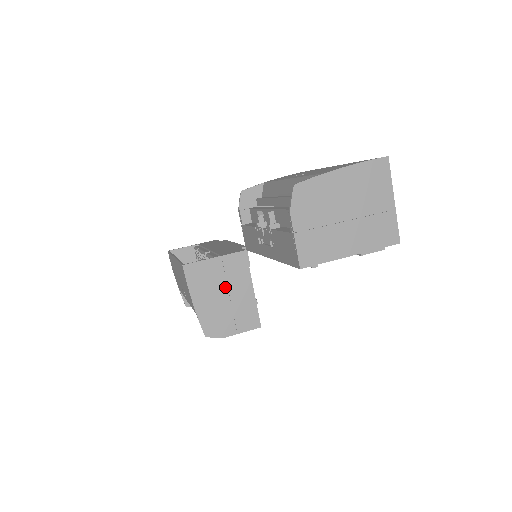
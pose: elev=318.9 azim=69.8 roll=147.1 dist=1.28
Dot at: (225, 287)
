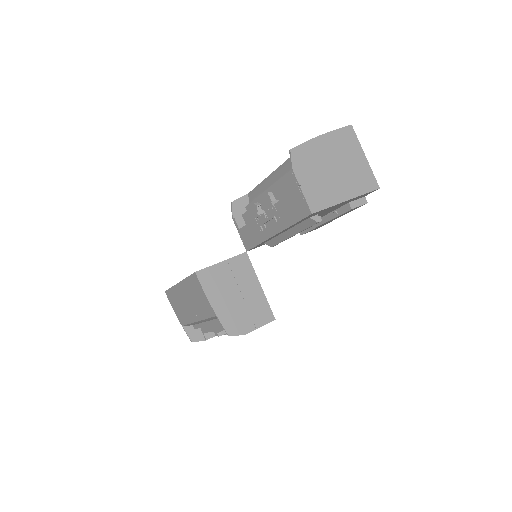
Dot at: (236, 287)
